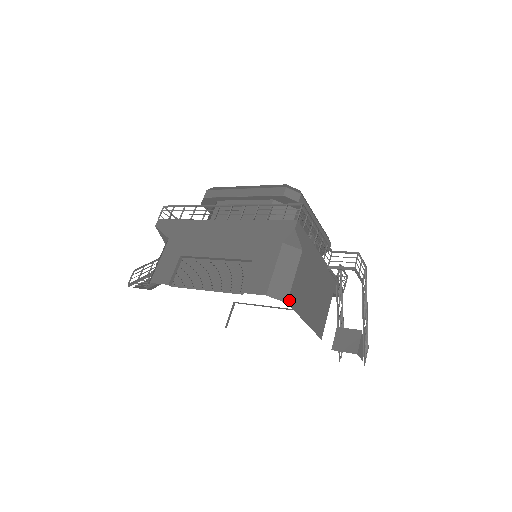
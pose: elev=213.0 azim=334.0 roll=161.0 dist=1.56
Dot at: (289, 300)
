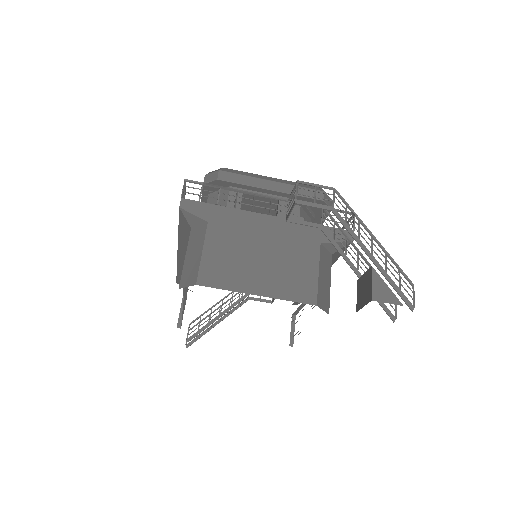
Dot at: (200, 280)
